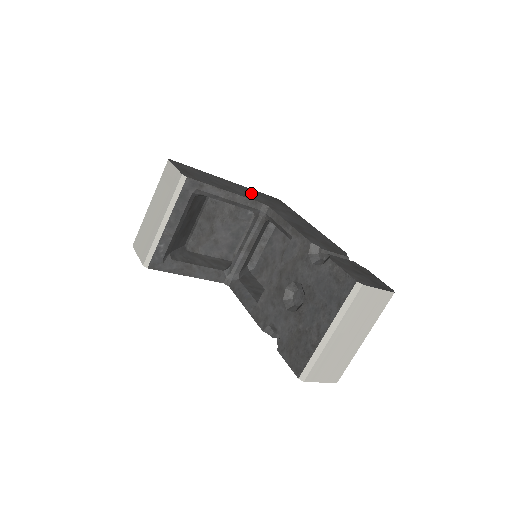
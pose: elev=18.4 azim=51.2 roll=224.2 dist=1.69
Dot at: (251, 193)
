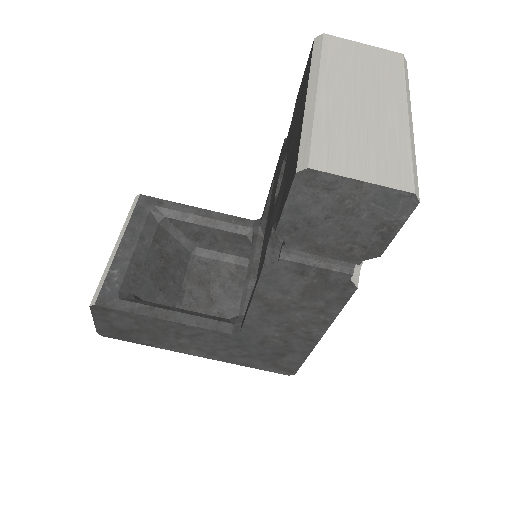
Dot at: occluded
